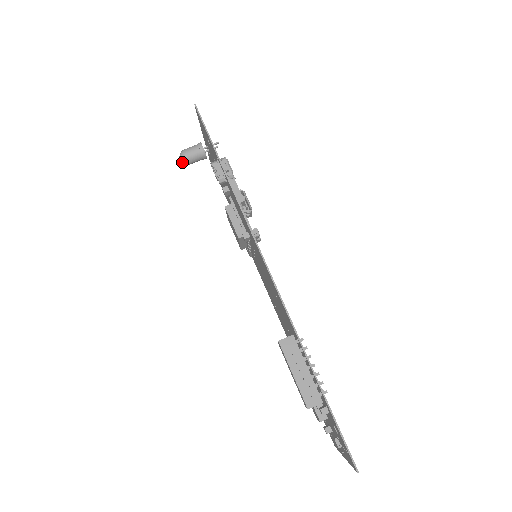
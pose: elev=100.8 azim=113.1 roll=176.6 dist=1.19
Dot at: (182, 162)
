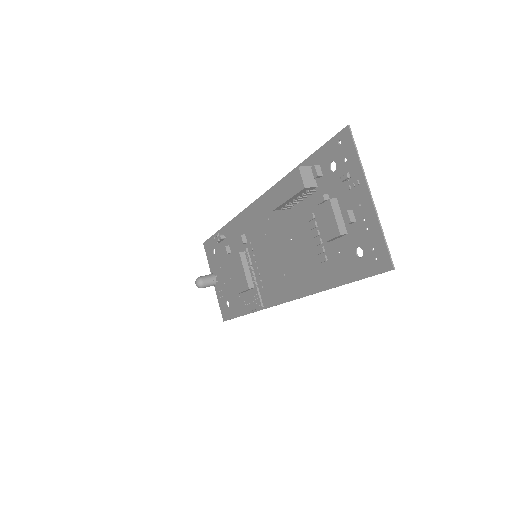
Dot at: (197, 282)
